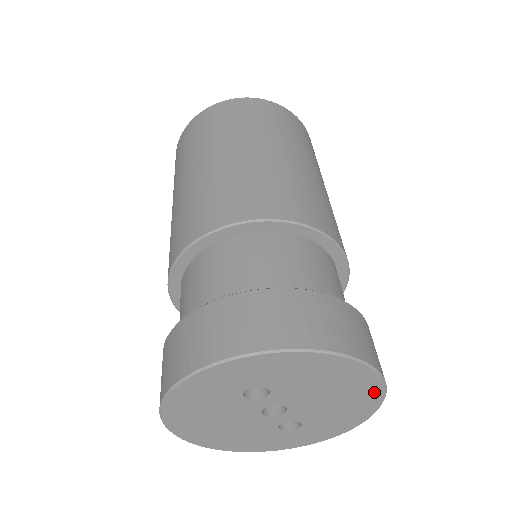
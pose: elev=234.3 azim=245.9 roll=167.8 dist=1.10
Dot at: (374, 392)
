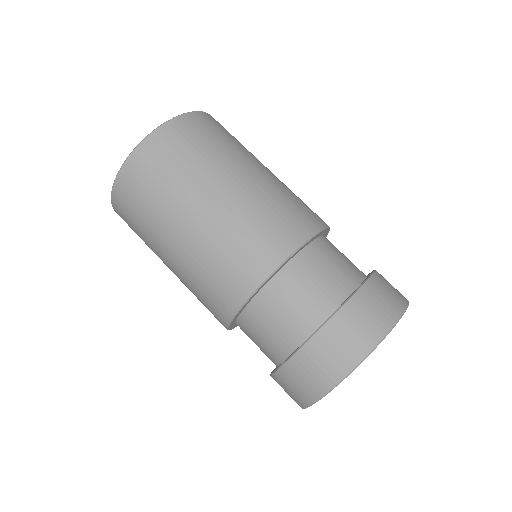
Dot at: occluded
